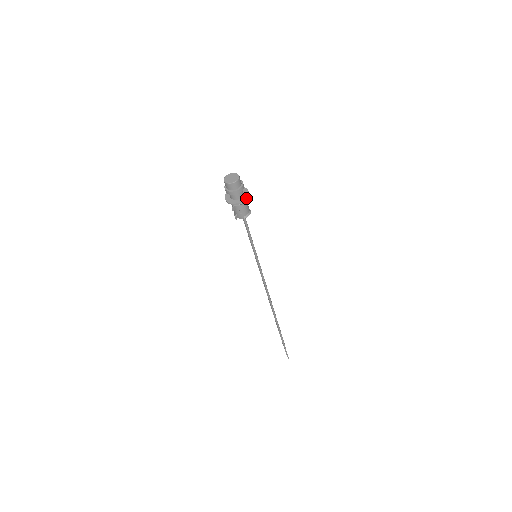
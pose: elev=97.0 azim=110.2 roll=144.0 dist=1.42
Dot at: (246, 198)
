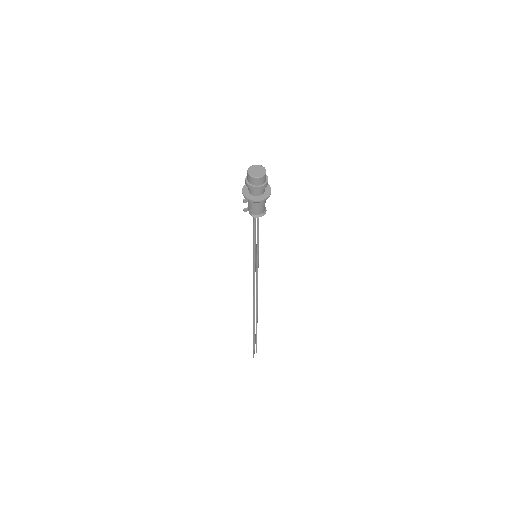
Dot at: (260, 200)
